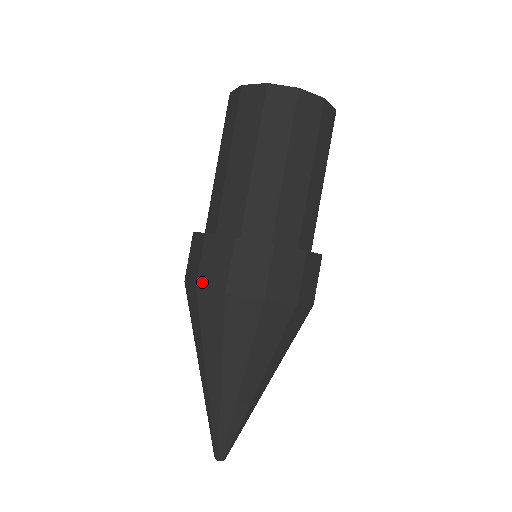
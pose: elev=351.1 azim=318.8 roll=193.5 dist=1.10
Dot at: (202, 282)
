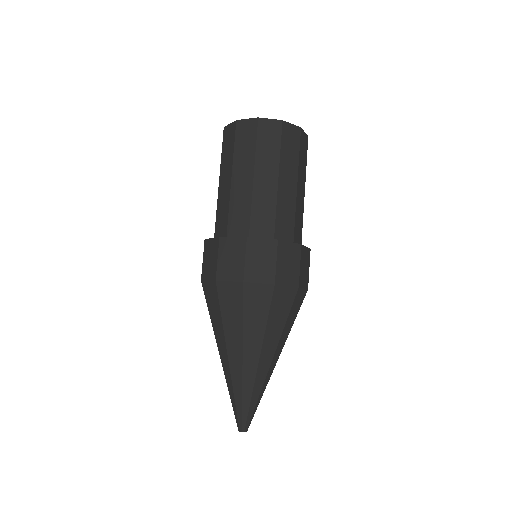
Dot at: (250, 278)
